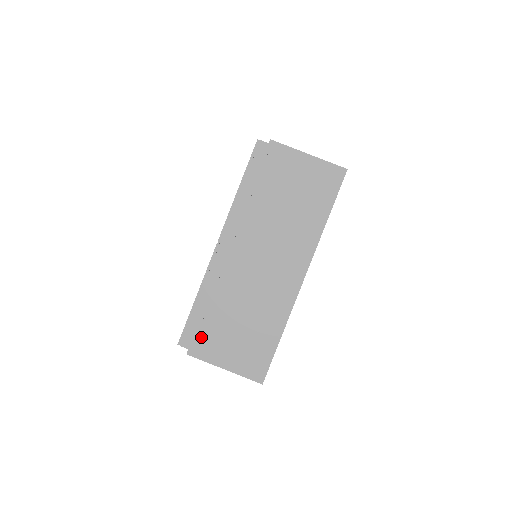
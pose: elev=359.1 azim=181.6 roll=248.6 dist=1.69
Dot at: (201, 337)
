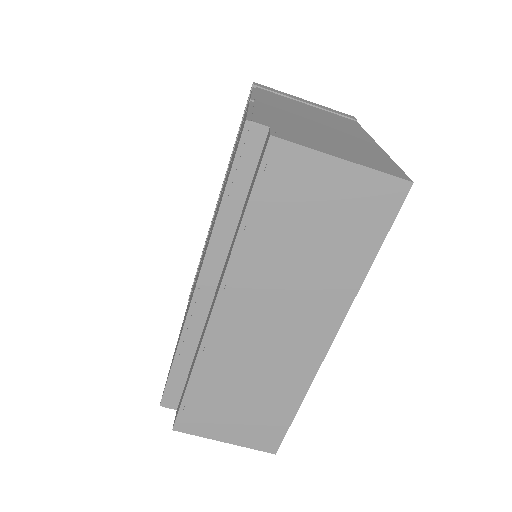
Dot at: (189, 413)
